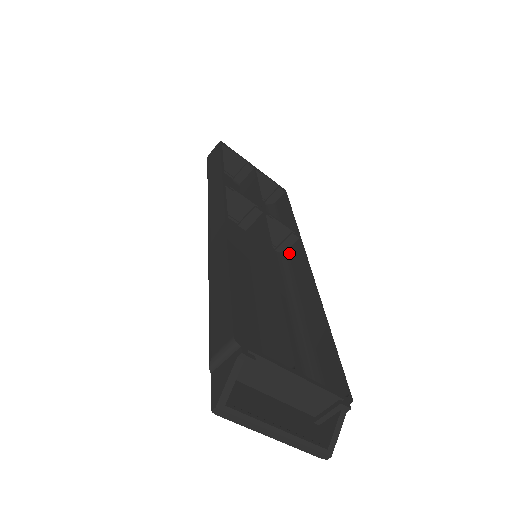
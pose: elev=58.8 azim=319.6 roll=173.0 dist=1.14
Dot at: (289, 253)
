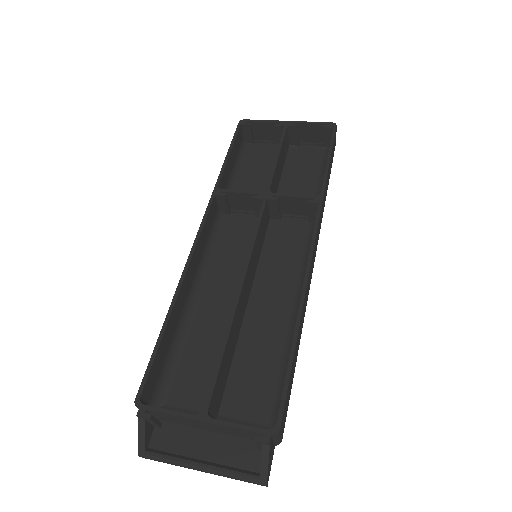
Dot at: occluded
